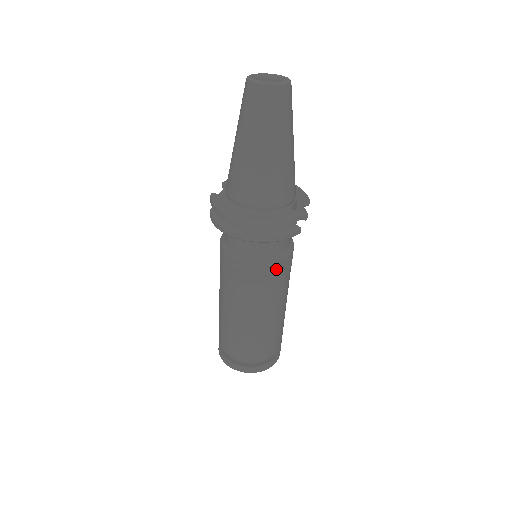
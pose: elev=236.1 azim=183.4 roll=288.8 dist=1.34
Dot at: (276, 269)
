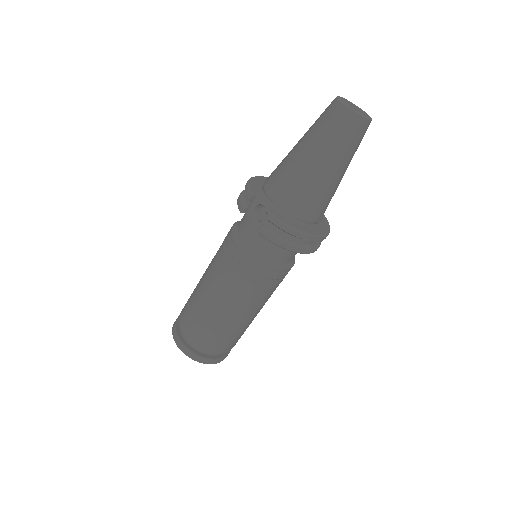
Dot at: occluded
